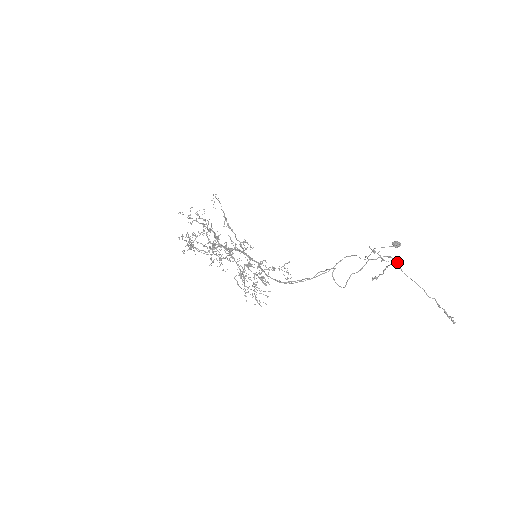
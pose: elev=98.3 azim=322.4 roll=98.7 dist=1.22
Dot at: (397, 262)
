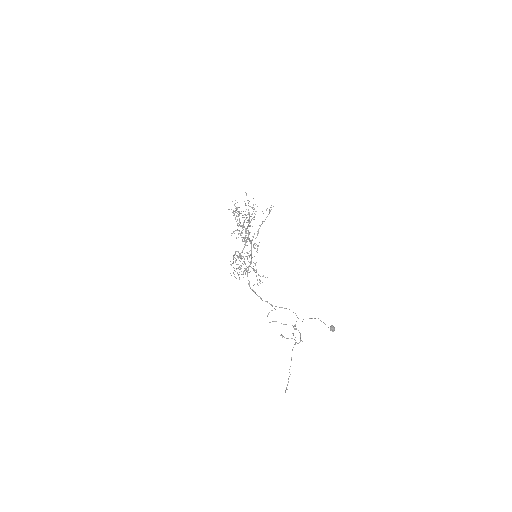
Dot at: (300, 341)
